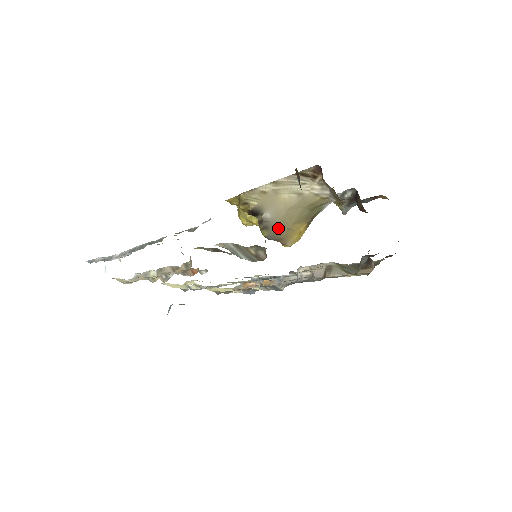
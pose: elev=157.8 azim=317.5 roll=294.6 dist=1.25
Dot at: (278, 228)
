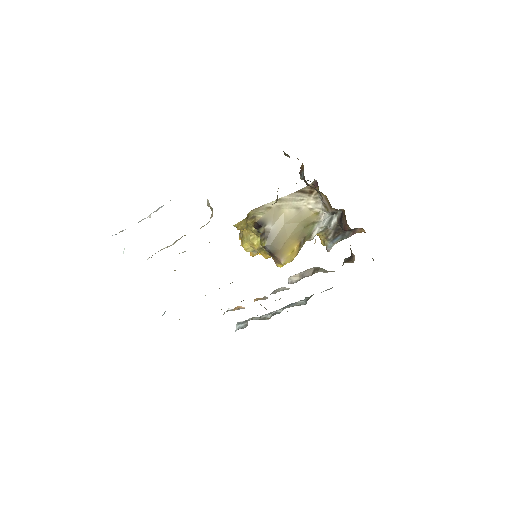
Dot at: (276, 239)
